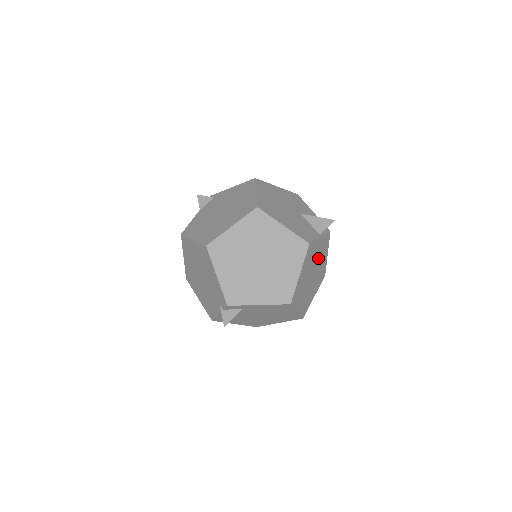
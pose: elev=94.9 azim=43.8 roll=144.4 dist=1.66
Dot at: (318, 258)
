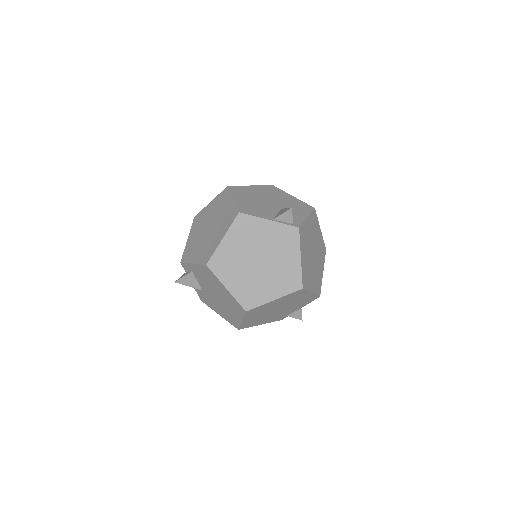
Dot at: (271, 247)
